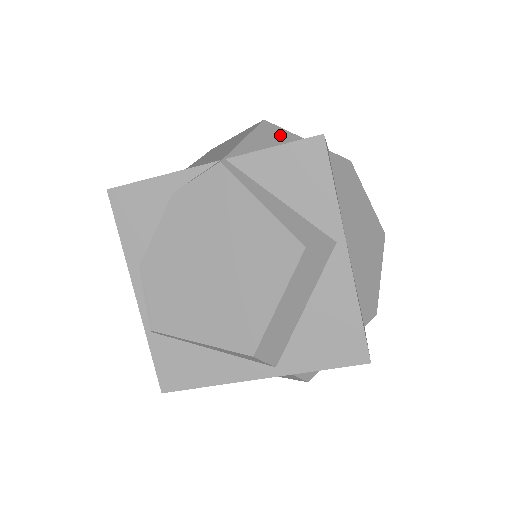
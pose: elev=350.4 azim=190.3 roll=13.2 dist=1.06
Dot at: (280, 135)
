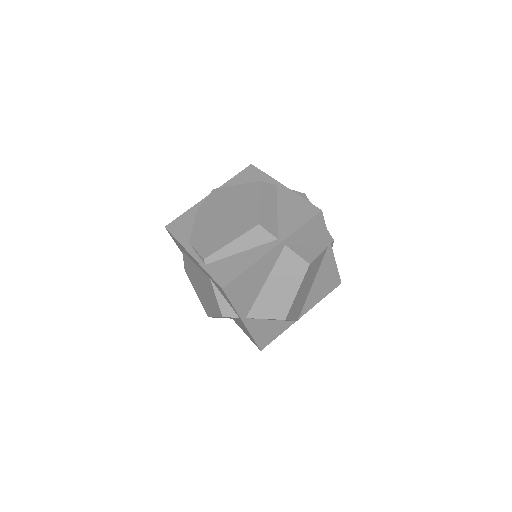
Dot at: occluded
